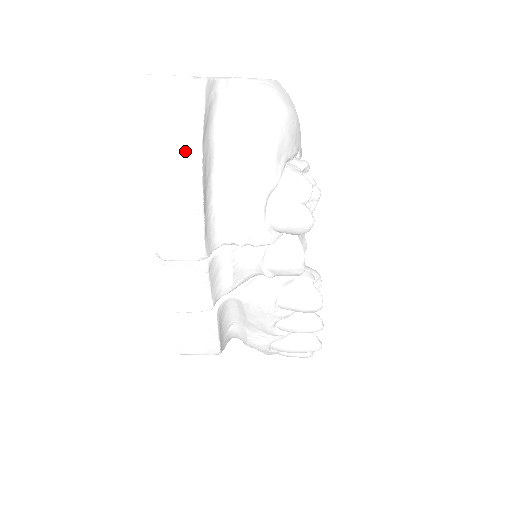
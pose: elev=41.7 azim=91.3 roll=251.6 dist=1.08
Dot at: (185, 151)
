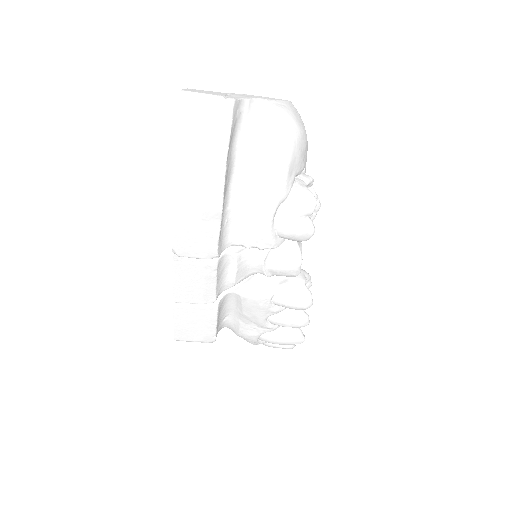
Dot at: (211, 163)
